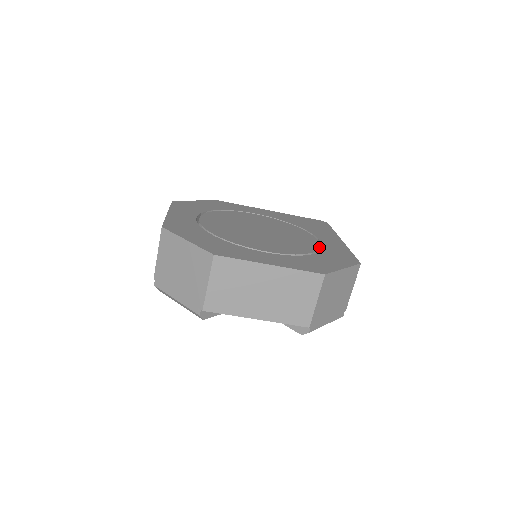
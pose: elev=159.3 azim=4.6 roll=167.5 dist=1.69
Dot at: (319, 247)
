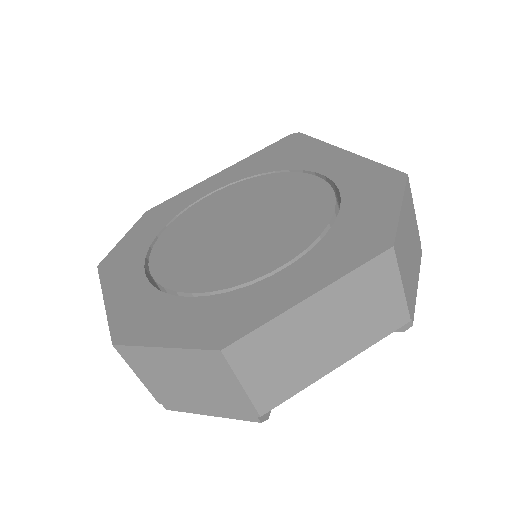
Dot at: (332, 190)
